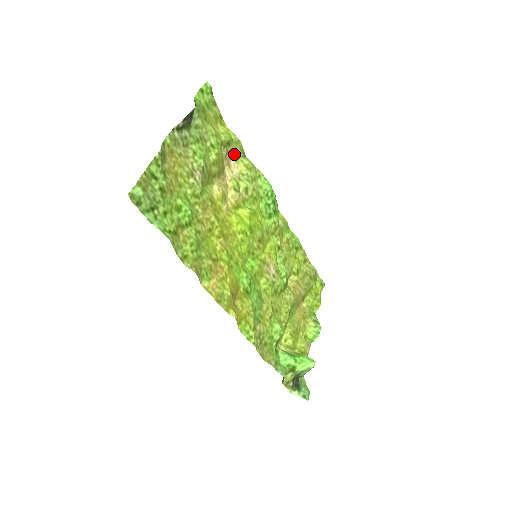
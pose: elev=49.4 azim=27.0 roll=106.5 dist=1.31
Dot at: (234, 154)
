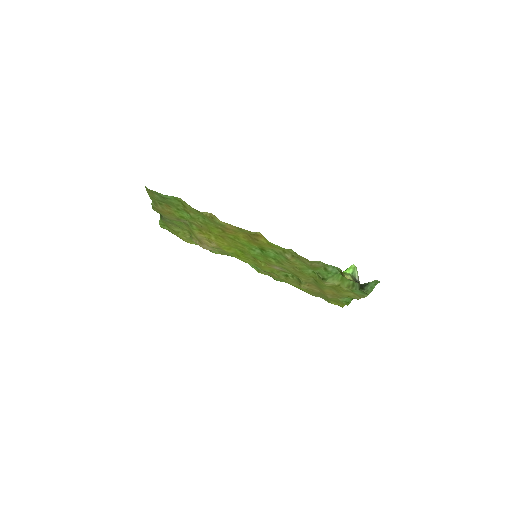
Dot at: occluded
